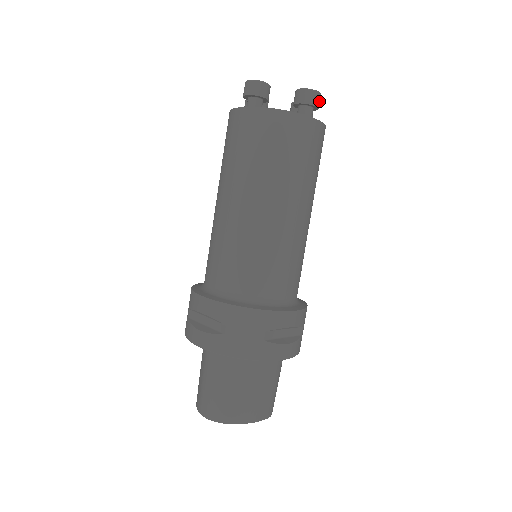
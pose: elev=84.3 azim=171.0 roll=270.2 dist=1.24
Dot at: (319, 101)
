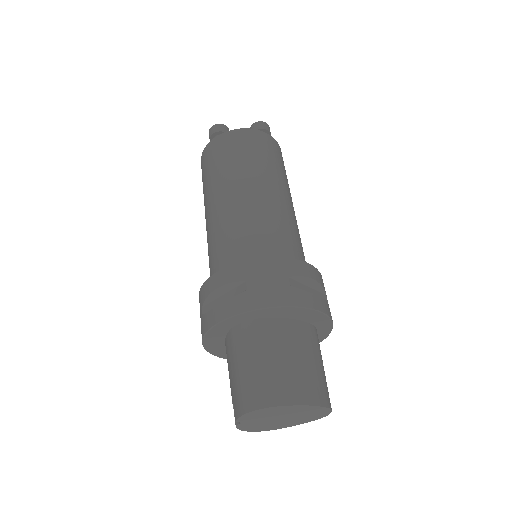
Dot at: occluded
